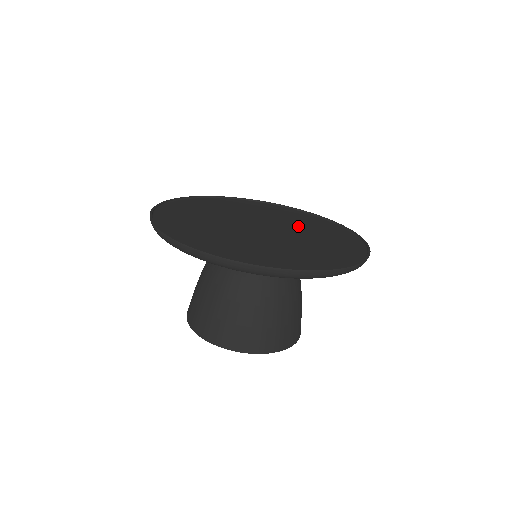
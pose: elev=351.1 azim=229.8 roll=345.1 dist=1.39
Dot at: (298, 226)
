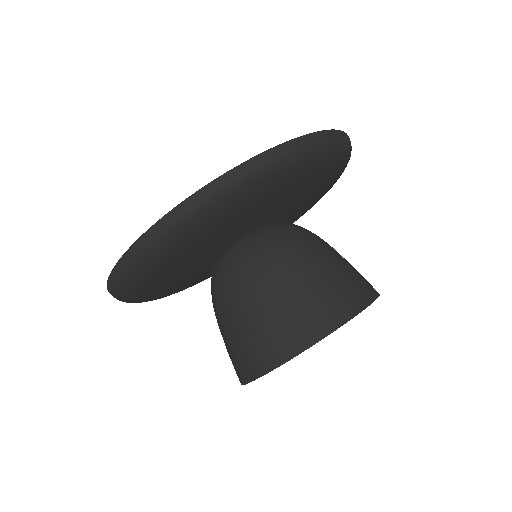
Dot at: occluded
